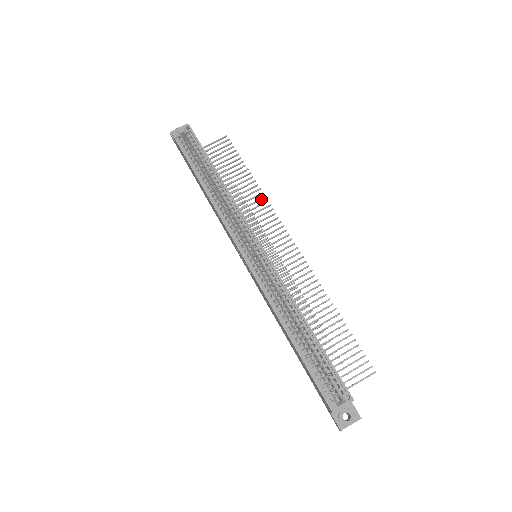
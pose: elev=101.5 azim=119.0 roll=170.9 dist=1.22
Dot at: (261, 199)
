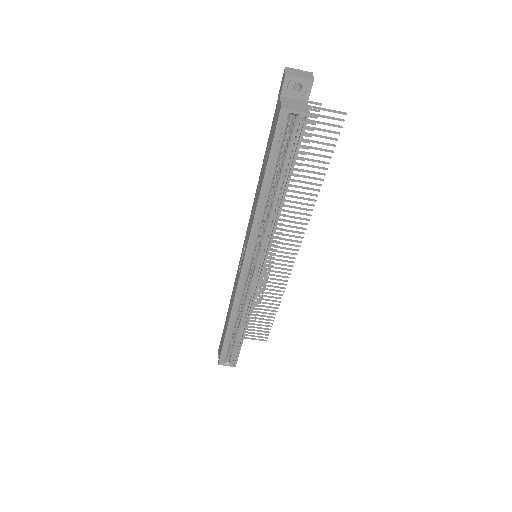
Dot at: (309, 205)
